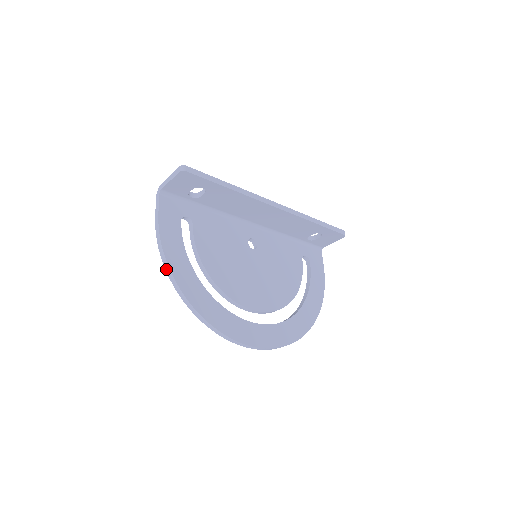
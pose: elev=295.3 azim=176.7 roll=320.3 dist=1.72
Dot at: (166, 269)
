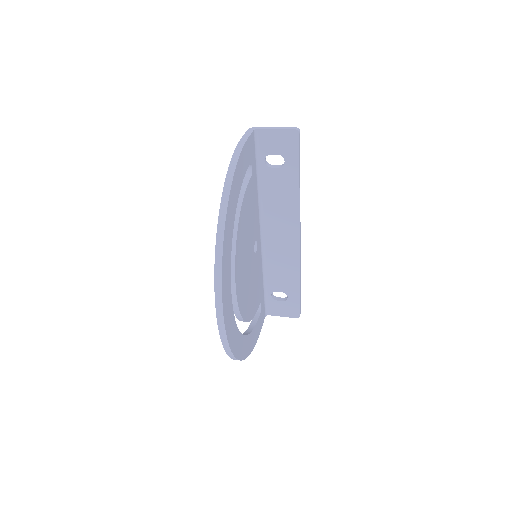
Dot at: (228, 175)
